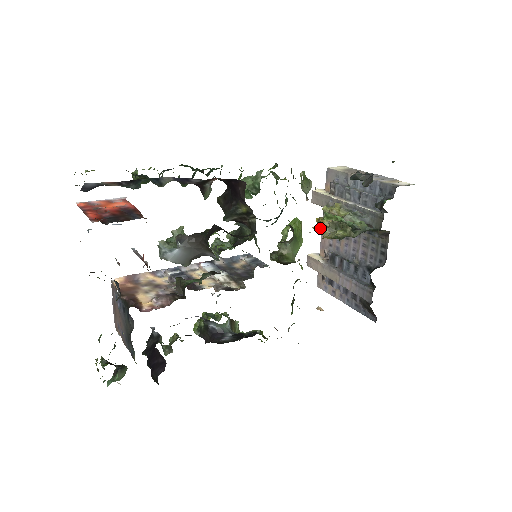
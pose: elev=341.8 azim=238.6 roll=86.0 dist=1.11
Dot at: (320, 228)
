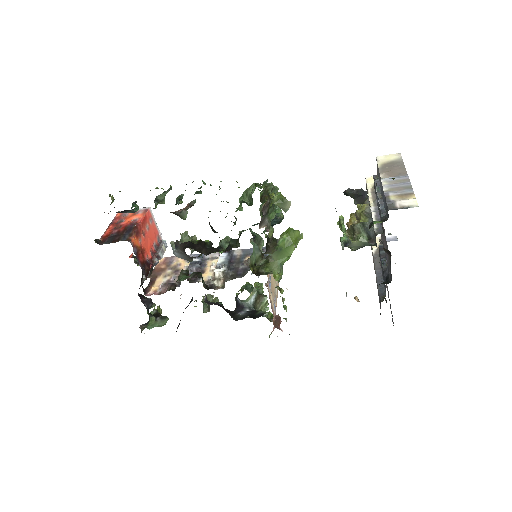
Dot at: (348, 226)
